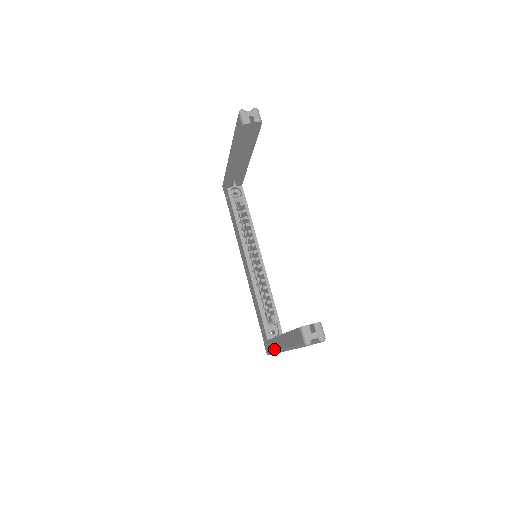
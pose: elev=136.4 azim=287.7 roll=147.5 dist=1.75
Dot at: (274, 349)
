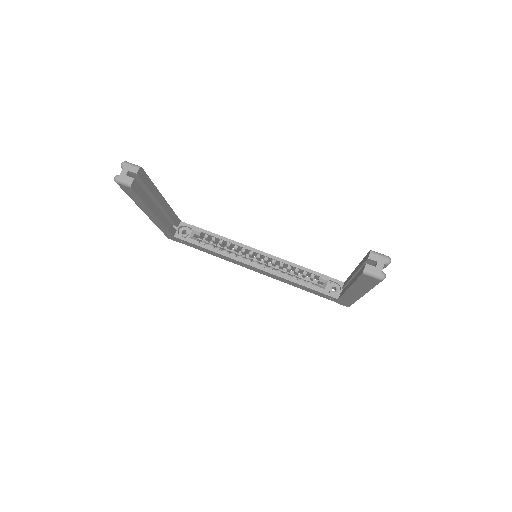
Dot at: (352, 301)
